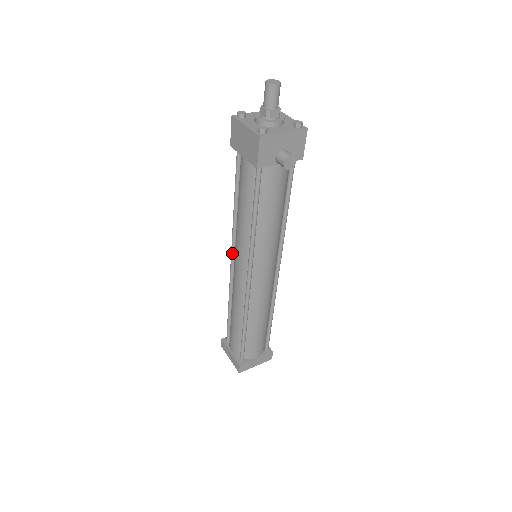
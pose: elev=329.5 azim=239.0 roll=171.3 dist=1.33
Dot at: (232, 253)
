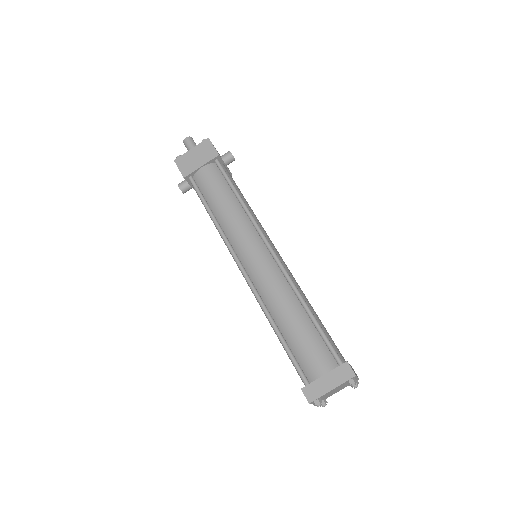
Dot at: (238, 260)
